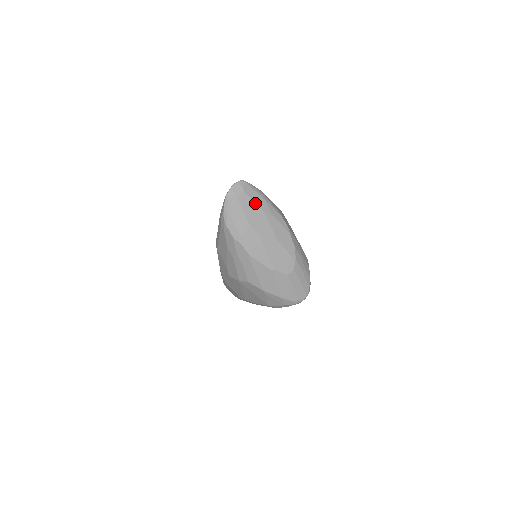
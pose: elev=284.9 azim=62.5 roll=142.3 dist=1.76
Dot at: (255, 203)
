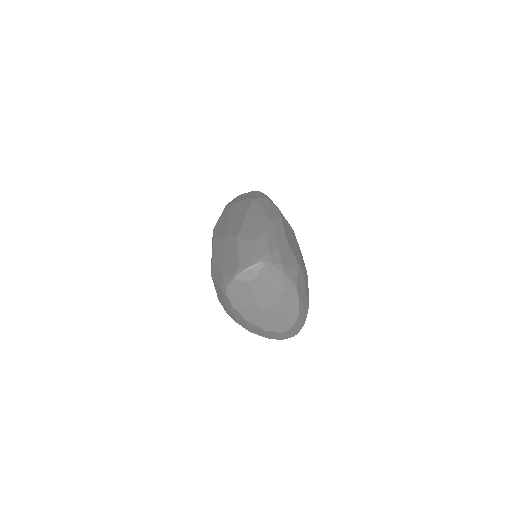
Dot at: (269, 285)
